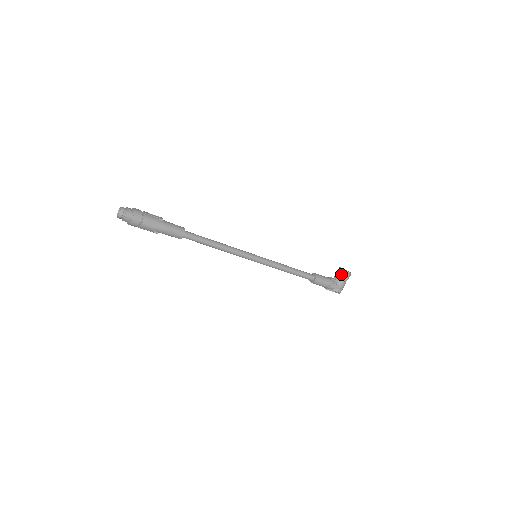
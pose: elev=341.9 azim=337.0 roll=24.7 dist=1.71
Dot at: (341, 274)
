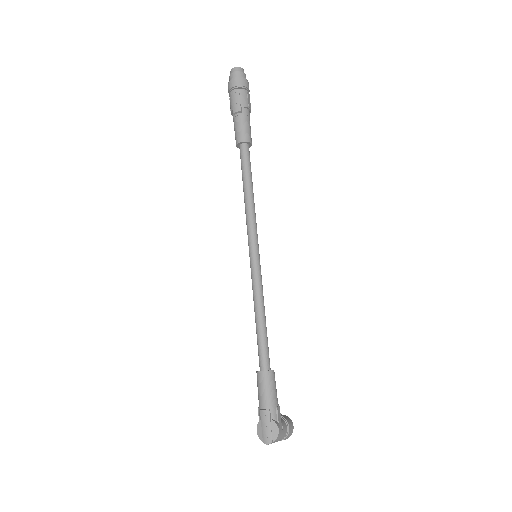
Dot at: (285, 416)
